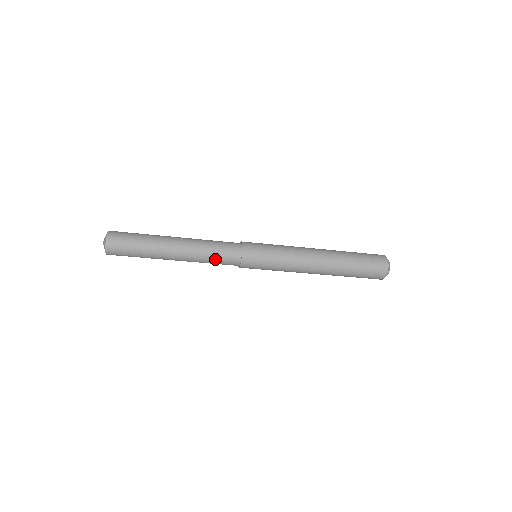
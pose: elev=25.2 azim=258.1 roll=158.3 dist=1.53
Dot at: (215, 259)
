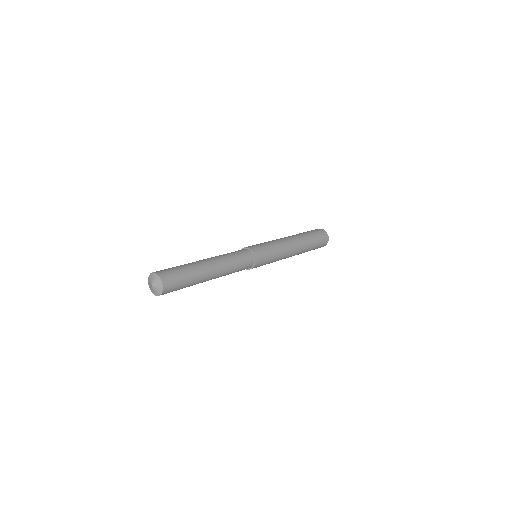
Dot at: occluded
